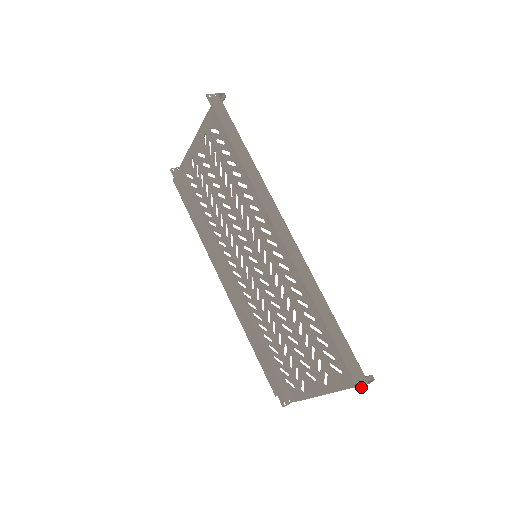
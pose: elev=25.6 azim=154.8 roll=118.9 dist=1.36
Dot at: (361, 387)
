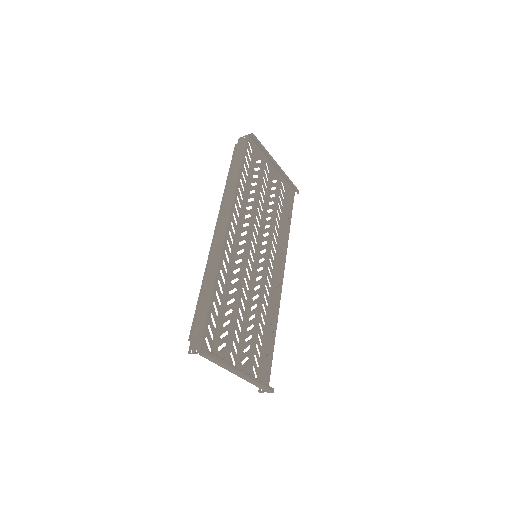
Dot at: (191, 353)
